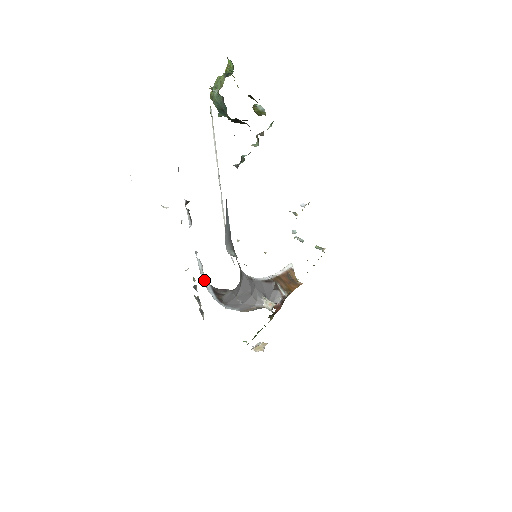
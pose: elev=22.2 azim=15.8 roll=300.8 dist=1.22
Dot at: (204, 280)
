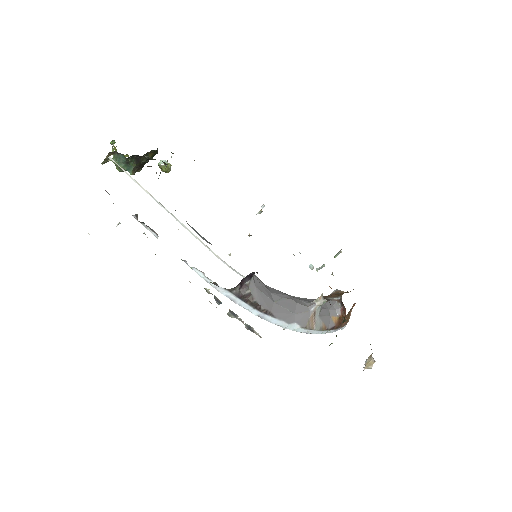
Dot at: (216, 285)
